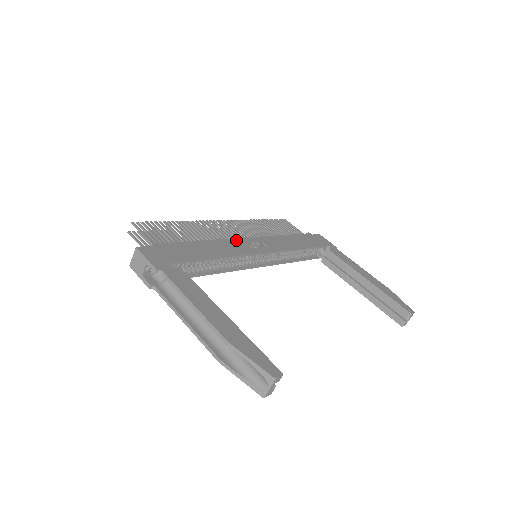
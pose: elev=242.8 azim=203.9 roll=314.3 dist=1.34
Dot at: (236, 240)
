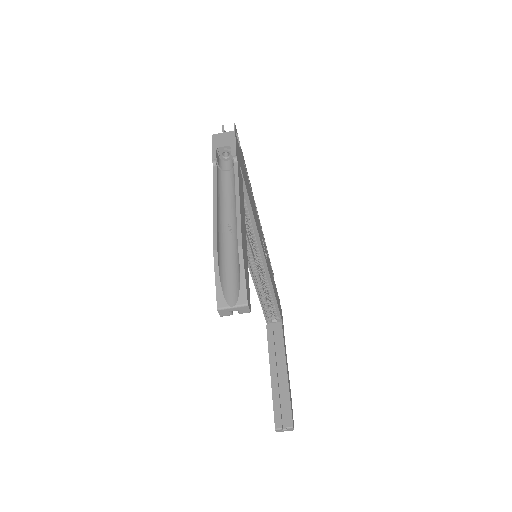
Dot at: occluded
